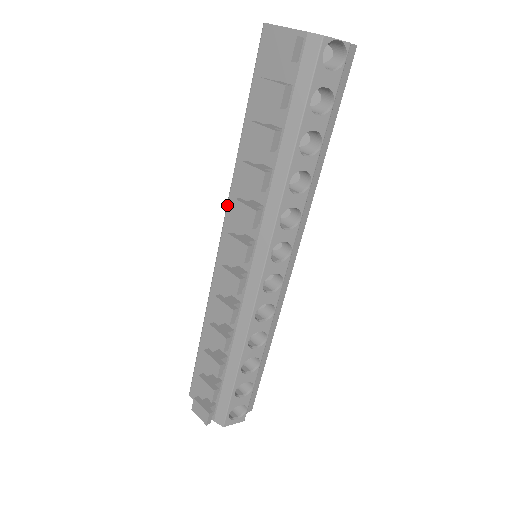
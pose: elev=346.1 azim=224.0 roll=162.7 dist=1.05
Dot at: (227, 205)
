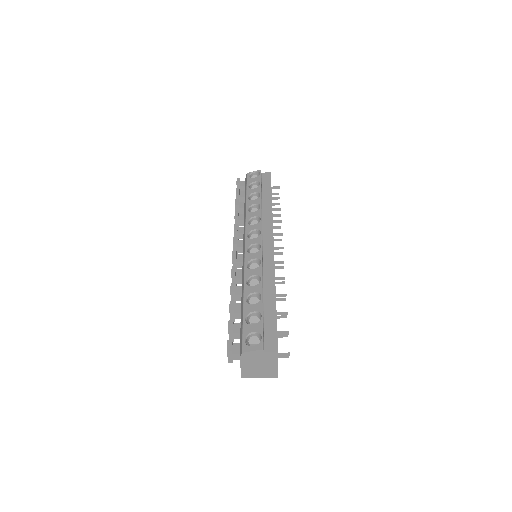
Dot at: occluded
